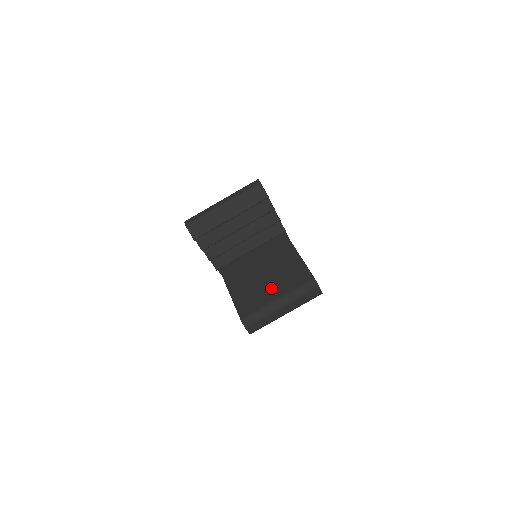
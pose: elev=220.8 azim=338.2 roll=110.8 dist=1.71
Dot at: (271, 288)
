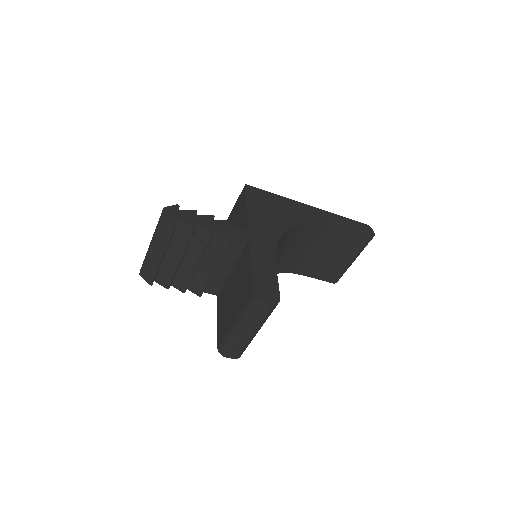
Dot at: (233, 309)
